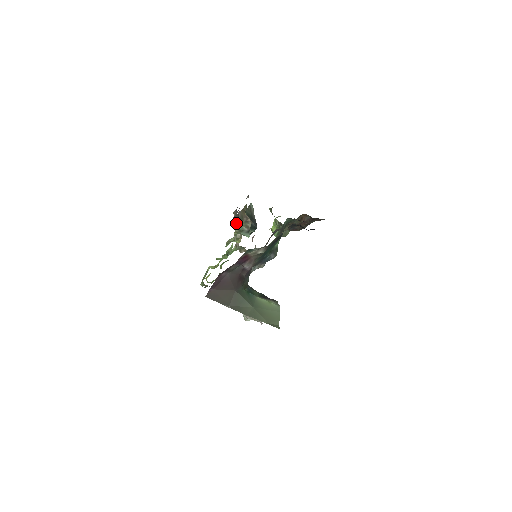
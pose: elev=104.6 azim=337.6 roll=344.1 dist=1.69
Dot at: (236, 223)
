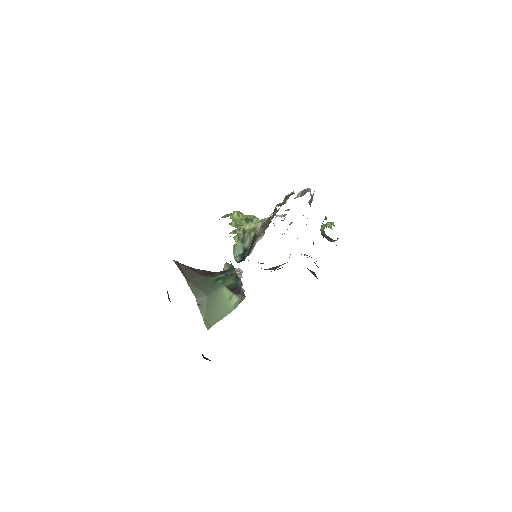
Dot at: occluded
